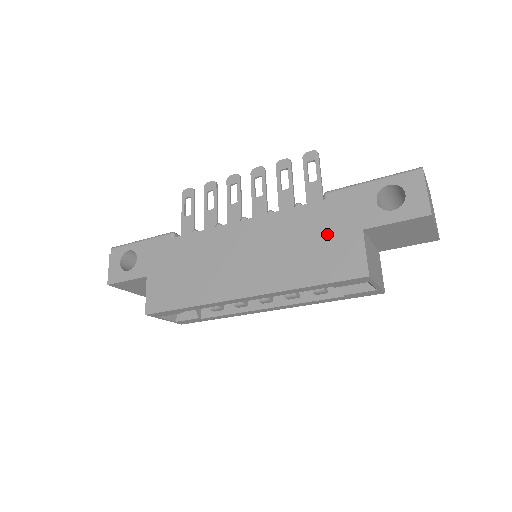
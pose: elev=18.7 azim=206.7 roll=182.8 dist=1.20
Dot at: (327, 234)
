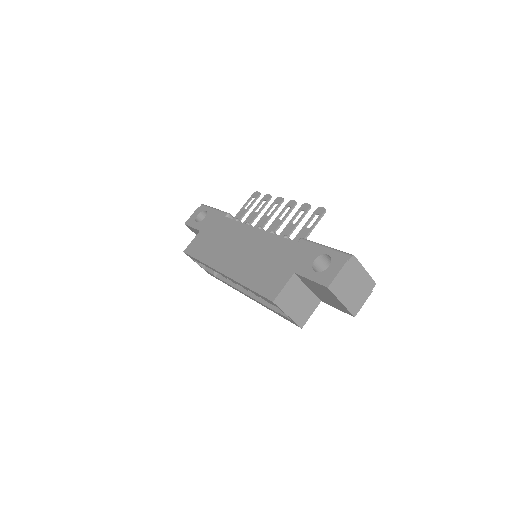
Dot at: (279, 263)
